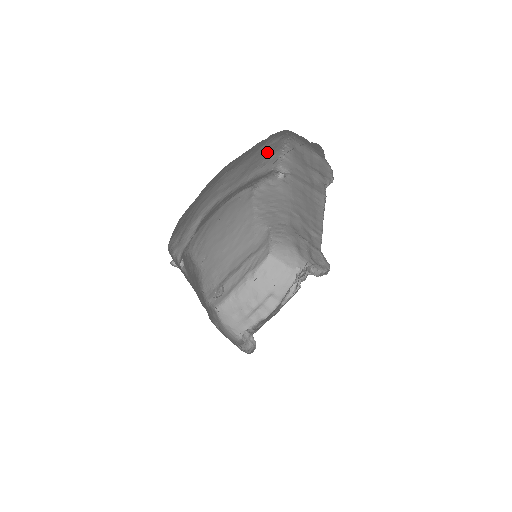
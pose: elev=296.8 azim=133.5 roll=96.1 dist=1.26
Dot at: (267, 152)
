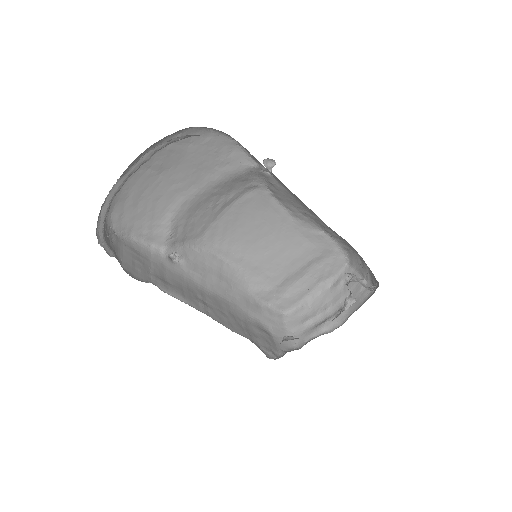
Dot at: (213, 150)
